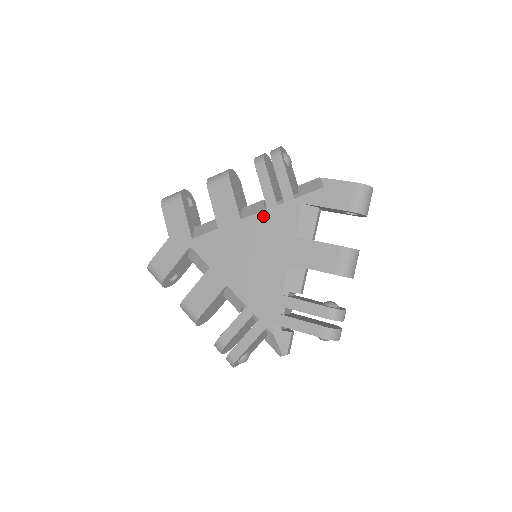
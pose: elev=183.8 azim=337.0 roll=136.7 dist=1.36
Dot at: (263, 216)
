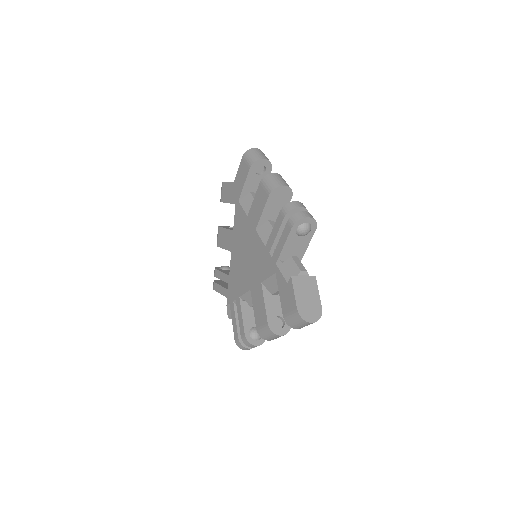
Dot at: (262, 246)
